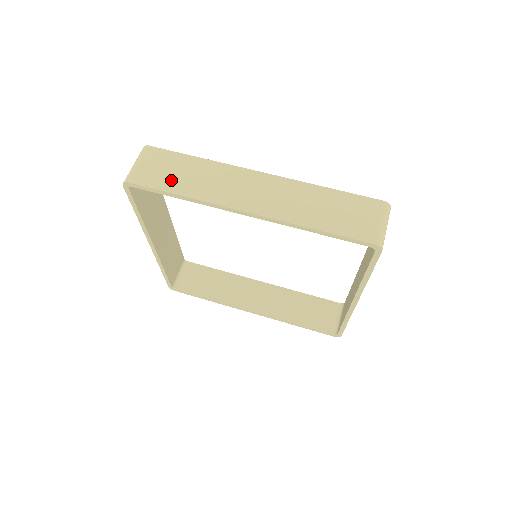
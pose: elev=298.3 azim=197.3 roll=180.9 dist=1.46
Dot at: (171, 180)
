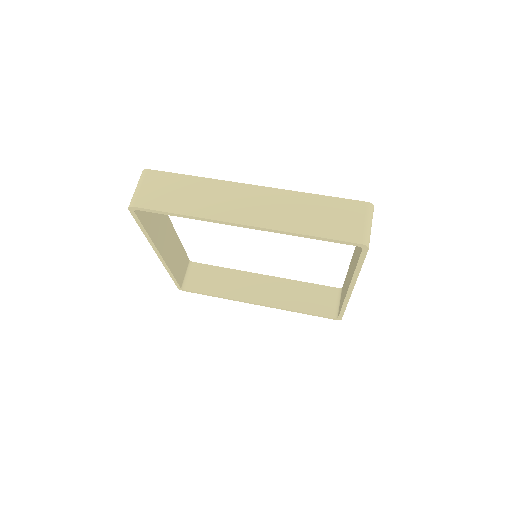
Dot at: (172, 201)
